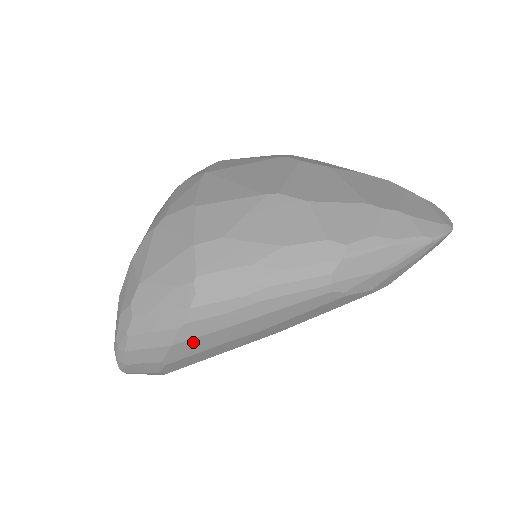
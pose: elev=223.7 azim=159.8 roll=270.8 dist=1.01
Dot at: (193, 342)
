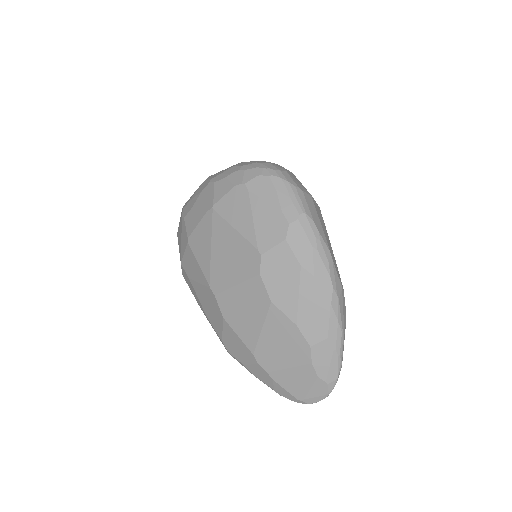
Dot at: occluded
